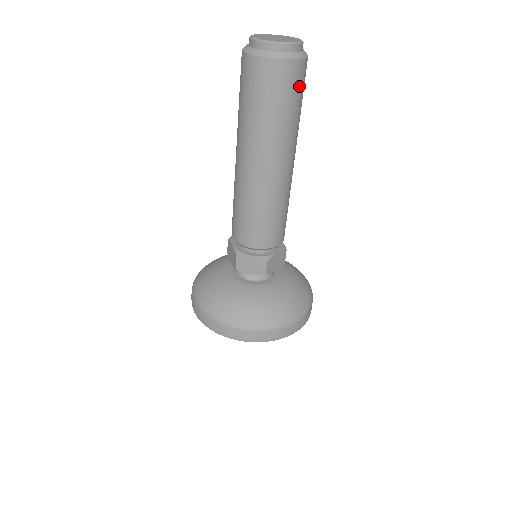
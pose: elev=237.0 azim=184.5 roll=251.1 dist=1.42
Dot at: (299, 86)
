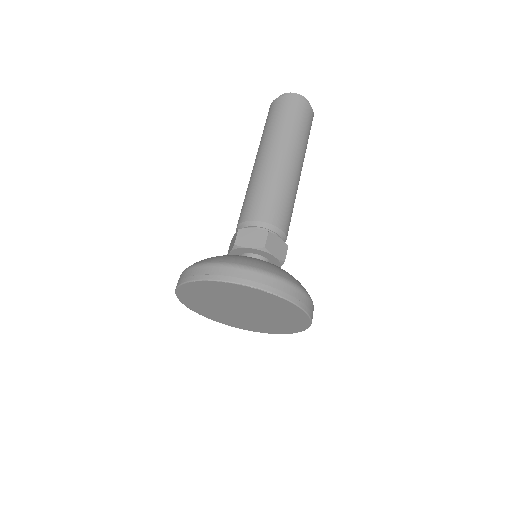
Dot at: occluded
